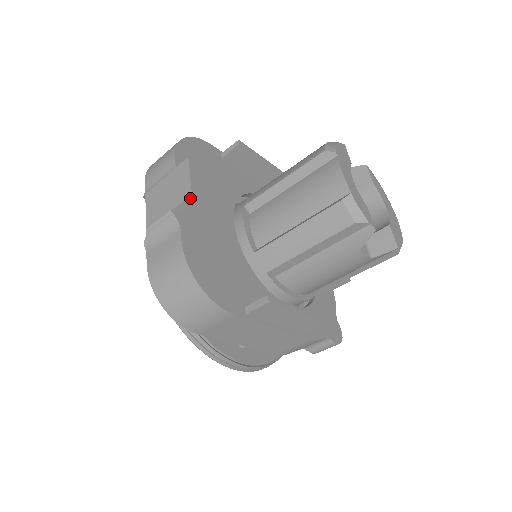
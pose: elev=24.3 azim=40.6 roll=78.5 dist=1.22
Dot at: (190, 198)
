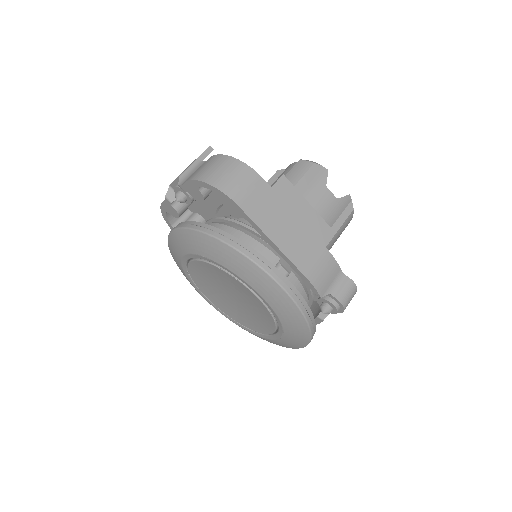
Dot at: (209, 149)
